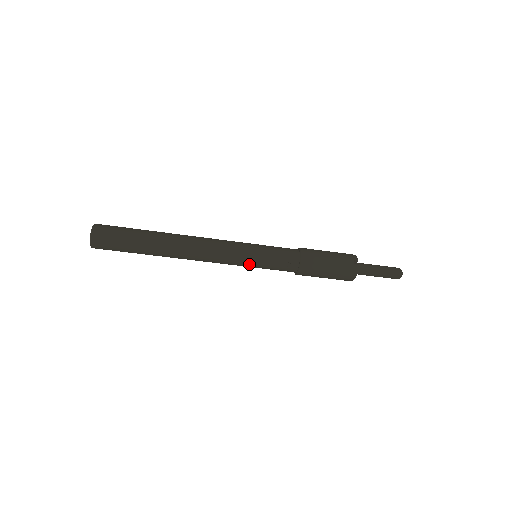
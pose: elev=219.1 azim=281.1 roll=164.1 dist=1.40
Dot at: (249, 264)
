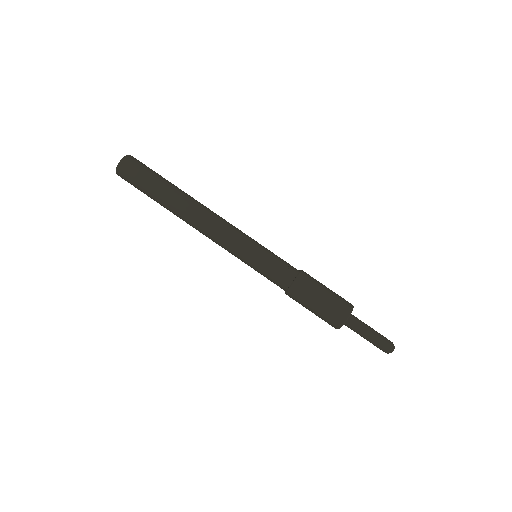
Dot at: (253, 247)
